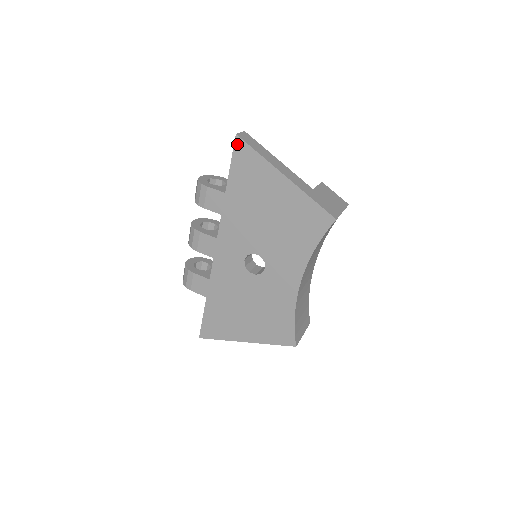
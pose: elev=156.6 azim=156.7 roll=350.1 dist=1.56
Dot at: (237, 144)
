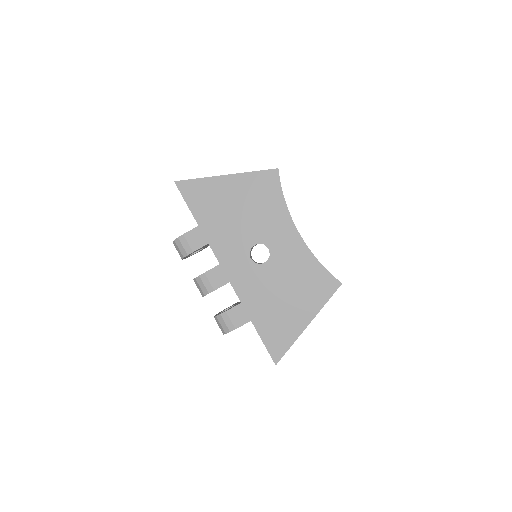
Dot at: (180, 187)
